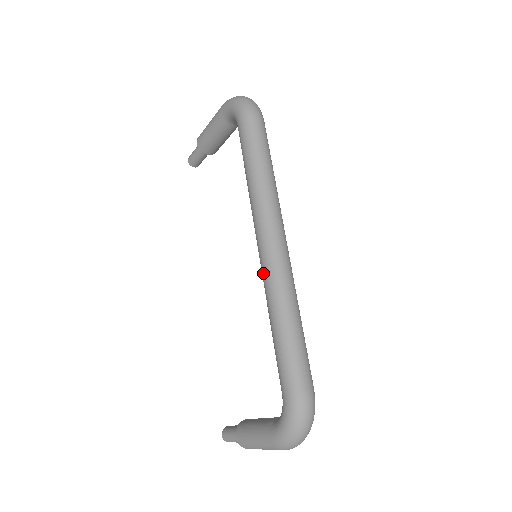
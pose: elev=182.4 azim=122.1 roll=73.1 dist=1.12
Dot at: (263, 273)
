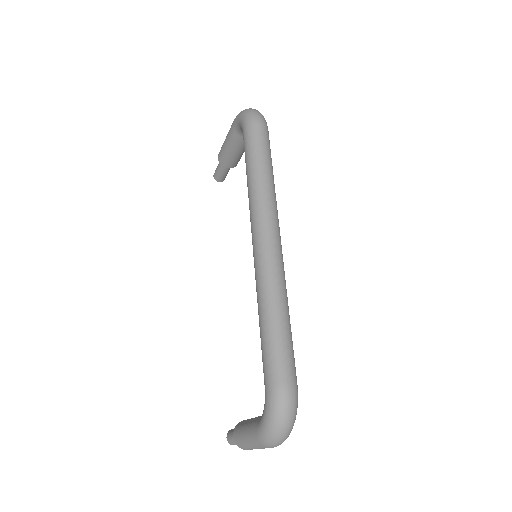
Dot at: occluded
